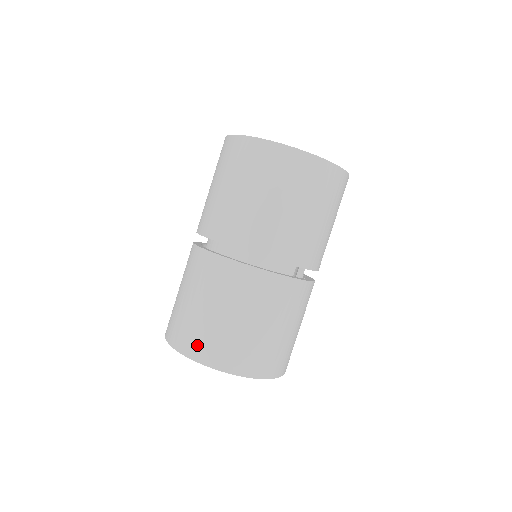
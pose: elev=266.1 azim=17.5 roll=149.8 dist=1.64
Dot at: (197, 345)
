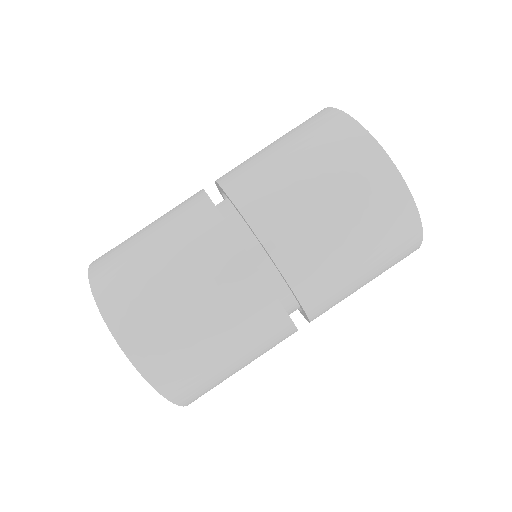
Dot at: (155, 356)
